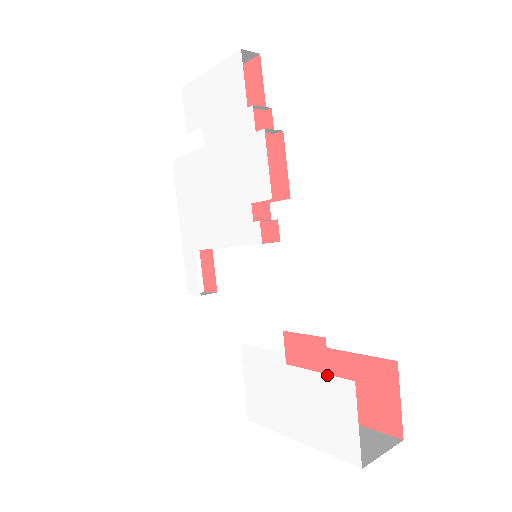
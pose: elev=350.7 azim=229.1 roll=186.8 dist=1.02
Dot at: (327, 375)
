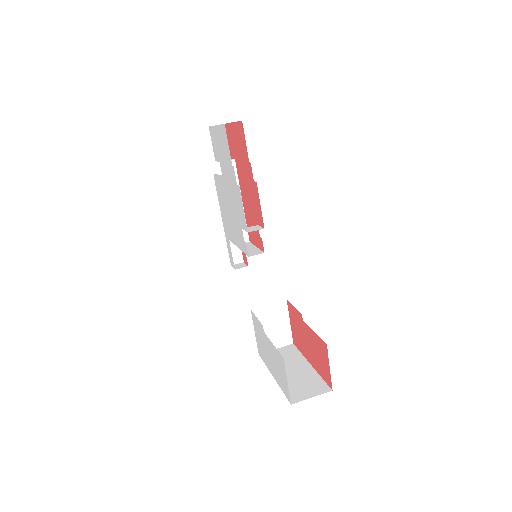
Dot at: (276, 349)
